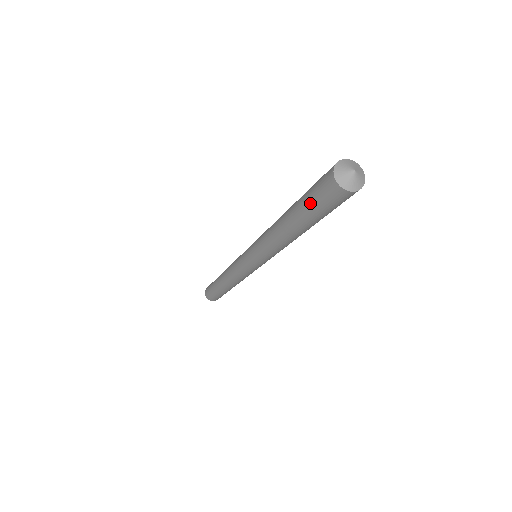
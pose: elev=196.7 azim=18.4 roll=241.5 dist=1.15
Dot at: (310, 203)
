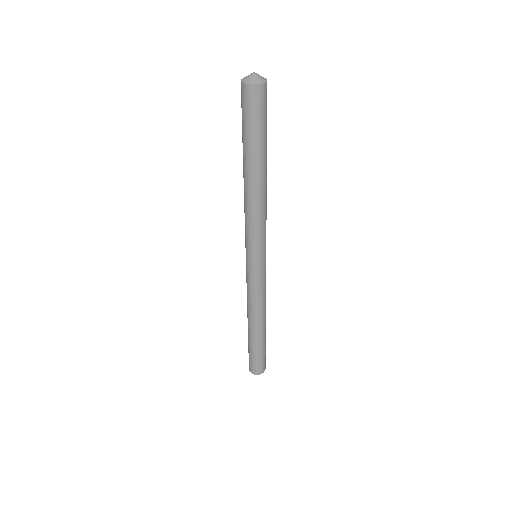
Dot at: (243, 125)
